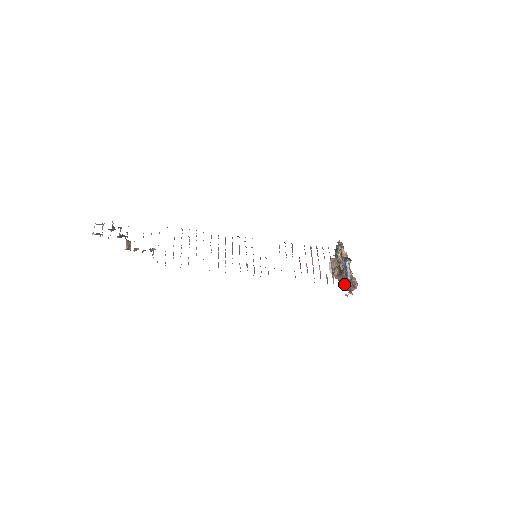
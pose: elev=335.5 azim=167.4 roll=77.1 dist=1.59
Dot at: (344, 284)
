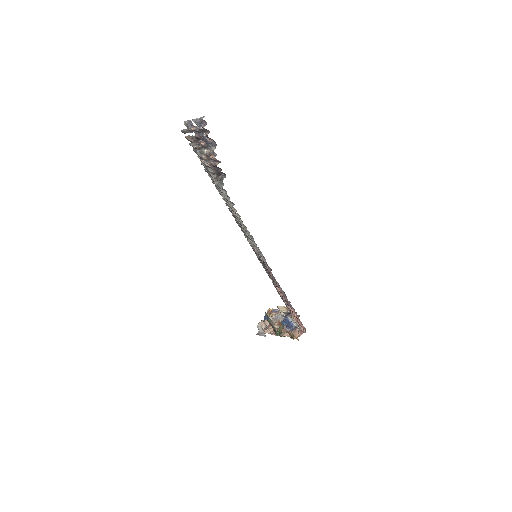
Dot at: (288, 332)
